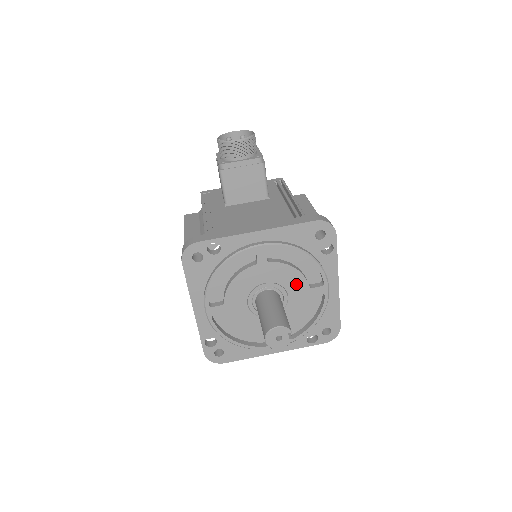
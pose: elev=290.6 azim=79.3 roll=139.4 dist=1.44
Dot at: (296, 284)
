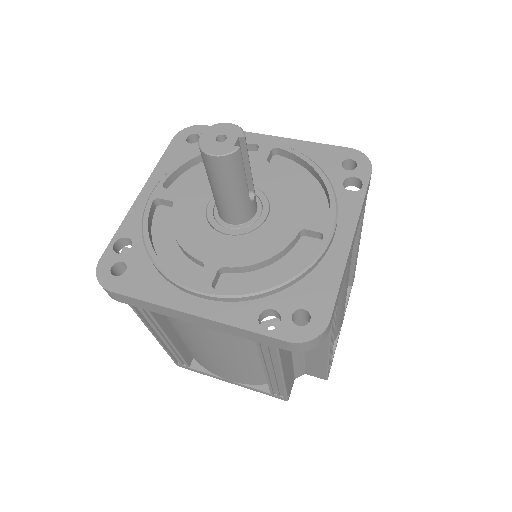
Dot at: (288, 203)
